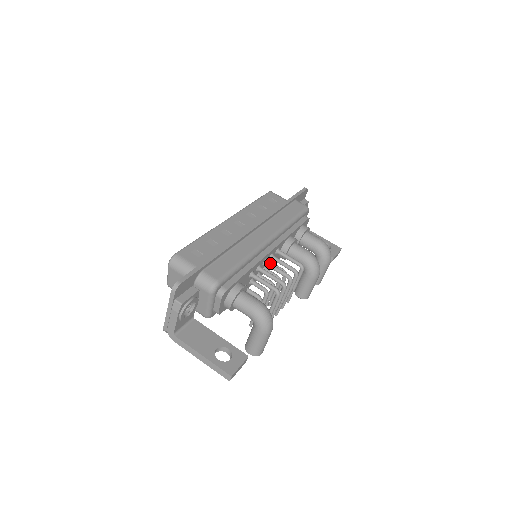
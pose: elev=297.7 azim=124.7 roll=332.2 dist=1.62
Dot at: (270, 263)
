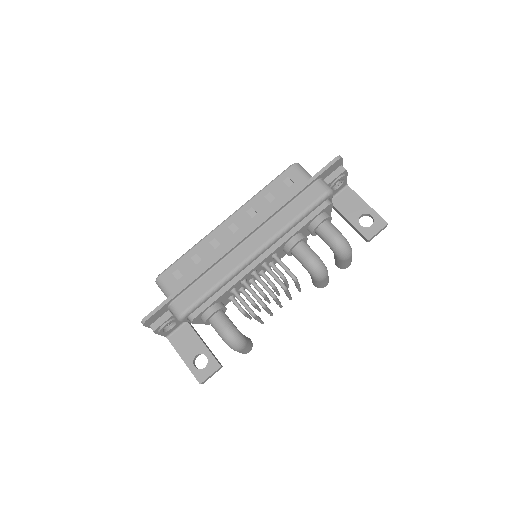
Dot at: (257, 276)
